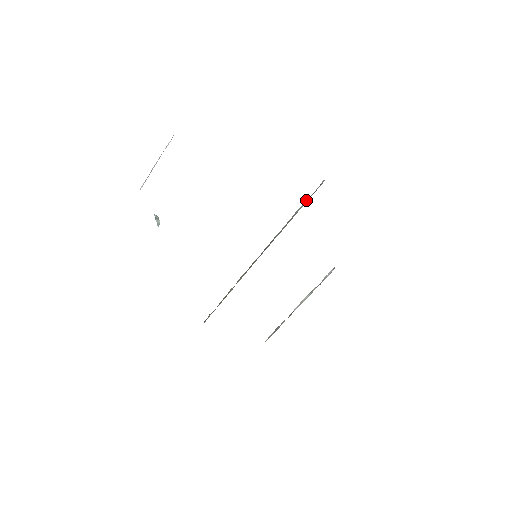
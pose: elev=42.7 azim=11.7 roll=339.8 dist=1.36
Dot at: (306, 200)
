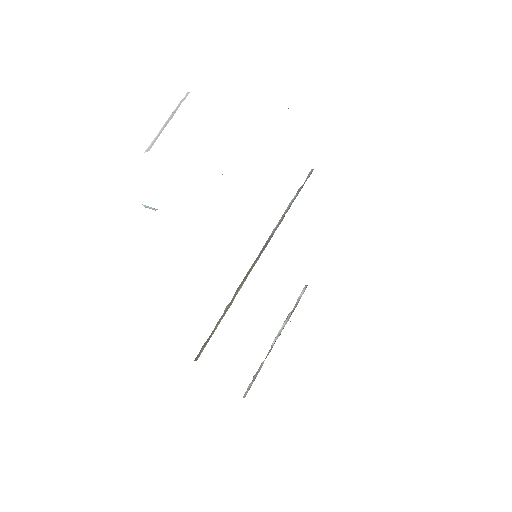
Dot at: (298, 191)
